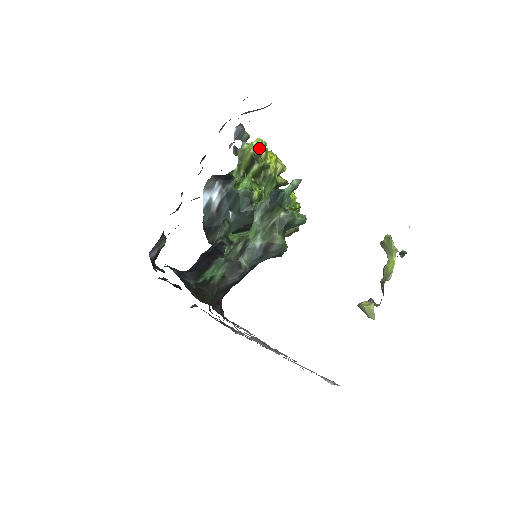
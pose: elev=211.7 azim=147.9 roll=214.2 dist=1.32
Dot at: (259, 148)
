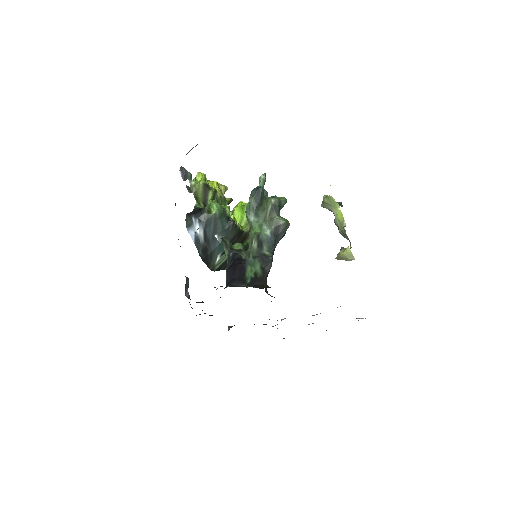
Dot at: occluded
